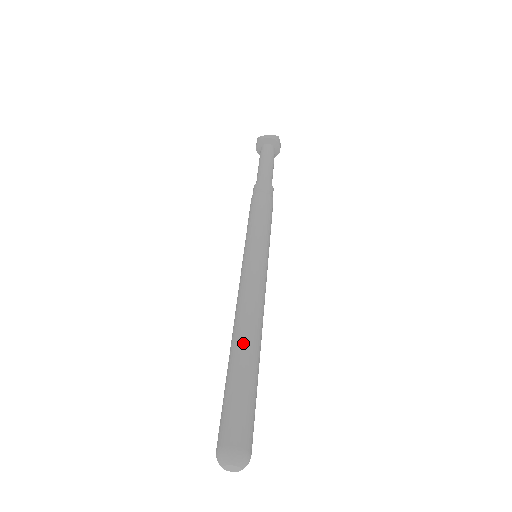
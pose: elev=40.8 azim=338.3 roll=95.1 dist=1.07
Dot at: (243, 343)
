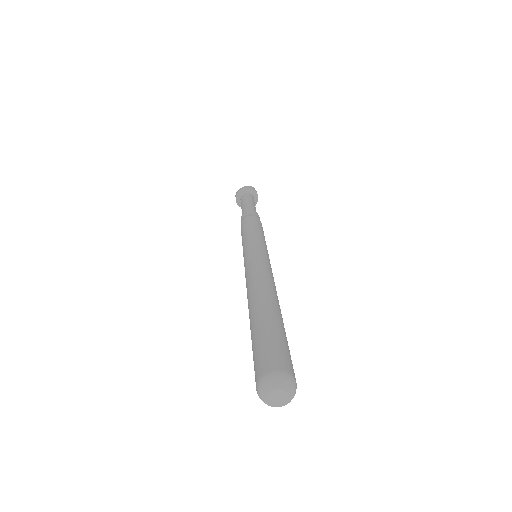
Dot at: (257, 302)
